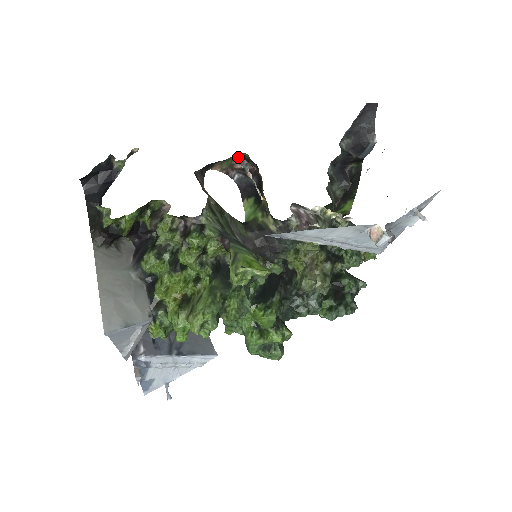
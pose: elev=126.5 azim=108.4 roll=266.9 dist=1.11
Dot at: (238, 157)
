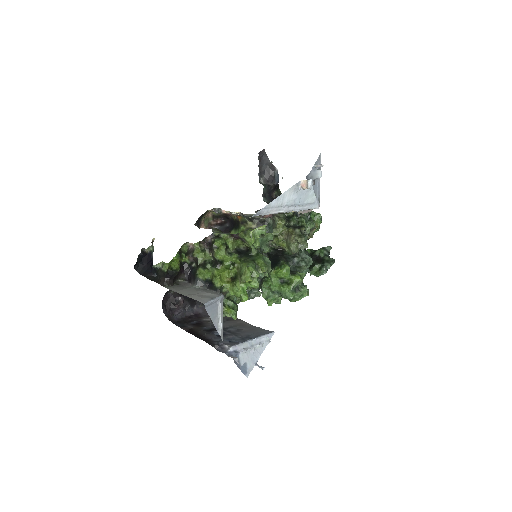
Dot at: (210, 217)
